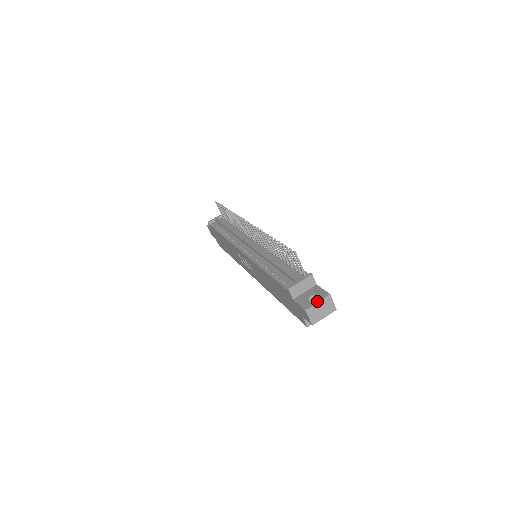
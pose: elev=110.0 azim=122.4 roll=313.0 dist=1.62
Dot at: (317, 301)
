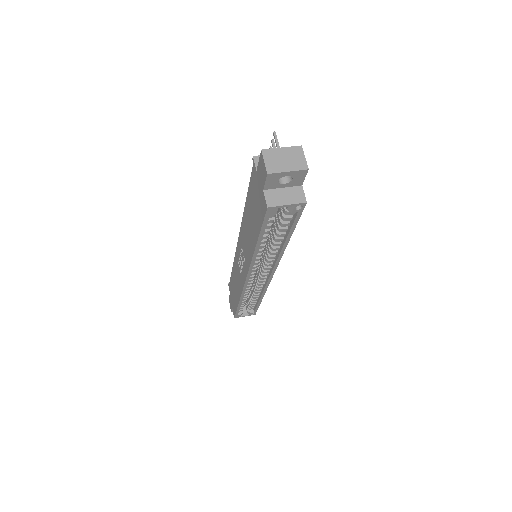
Dot at: (281, 148)
